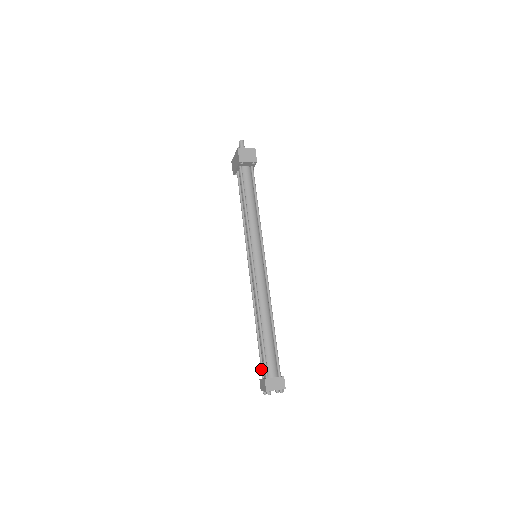
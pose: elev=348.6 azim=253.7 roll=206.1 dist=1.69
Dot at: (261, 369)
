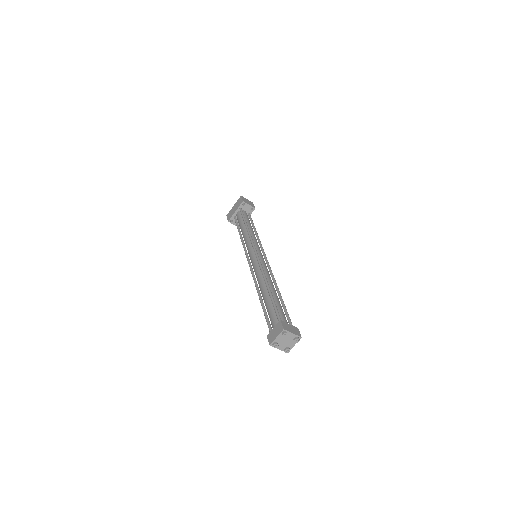
Dot at: (269, 326)
